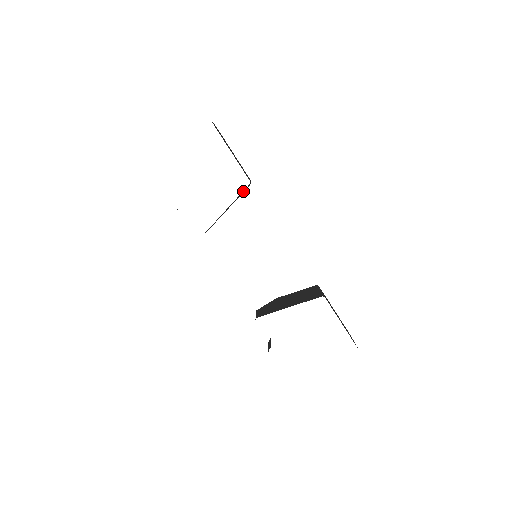
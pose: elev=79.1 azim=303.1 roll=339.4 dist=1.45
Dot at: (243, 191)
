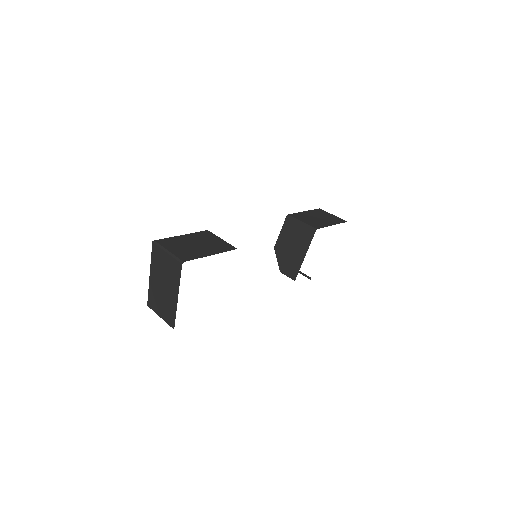
Dot at: occluded
